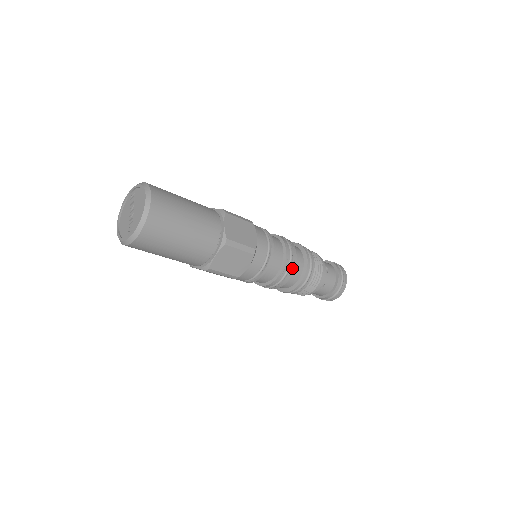
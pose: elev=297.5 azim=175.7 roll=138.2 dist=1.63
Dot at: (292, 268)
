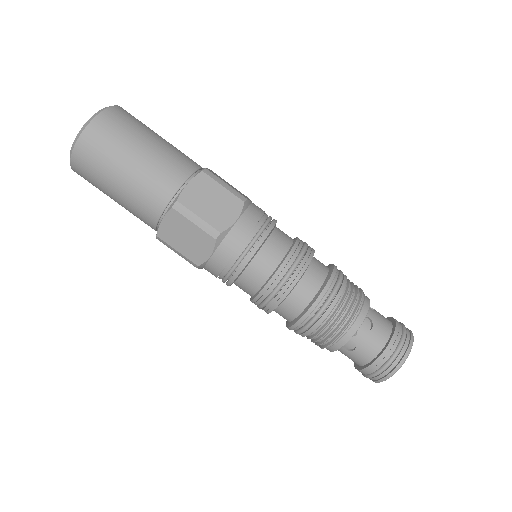
Dot at: (286, 289)
